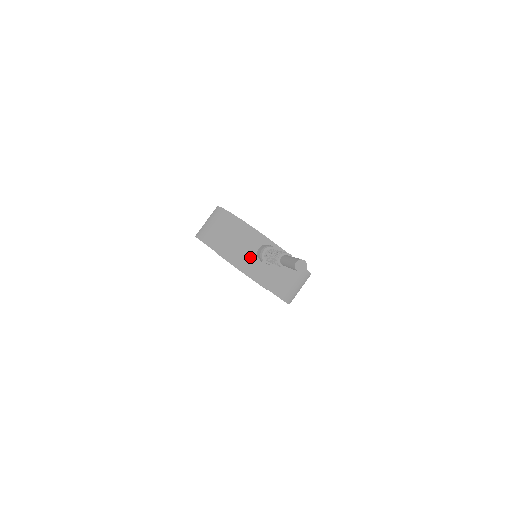
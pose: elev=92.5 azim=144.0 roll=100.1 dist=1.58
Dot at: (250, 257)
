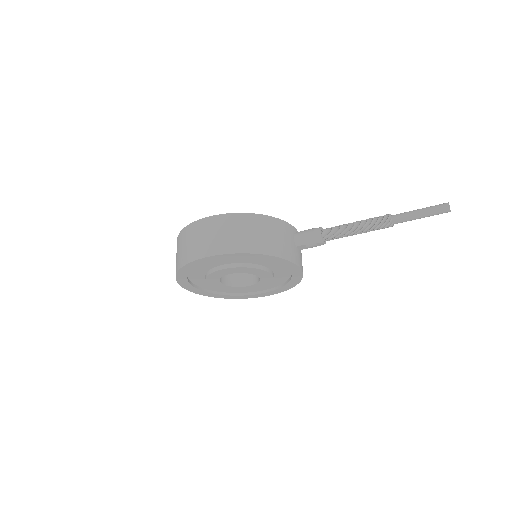
Dot at: (293, 248)
